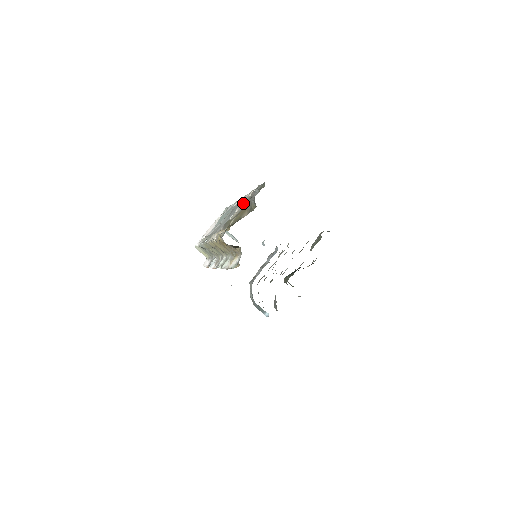
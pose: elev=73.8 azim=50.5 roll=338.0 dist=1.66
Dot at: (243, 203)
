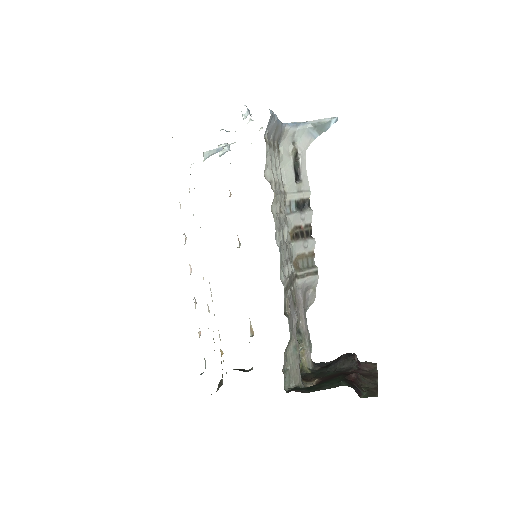
Dot at: occluded
